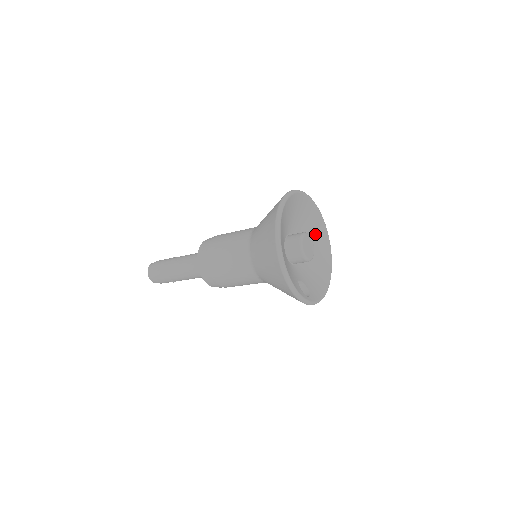
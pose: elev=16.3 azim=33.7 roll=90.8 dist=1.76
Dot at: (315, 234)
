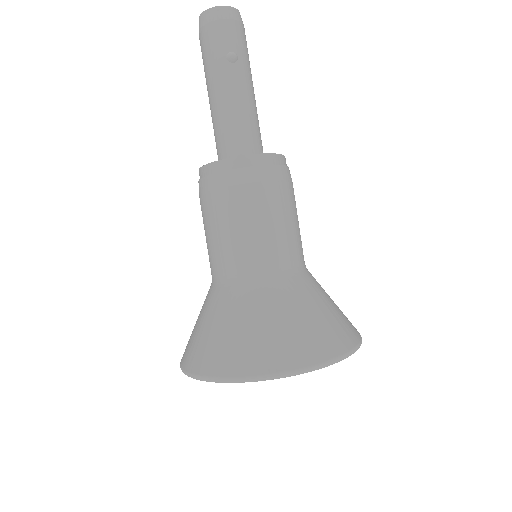
Dot at: occluded
